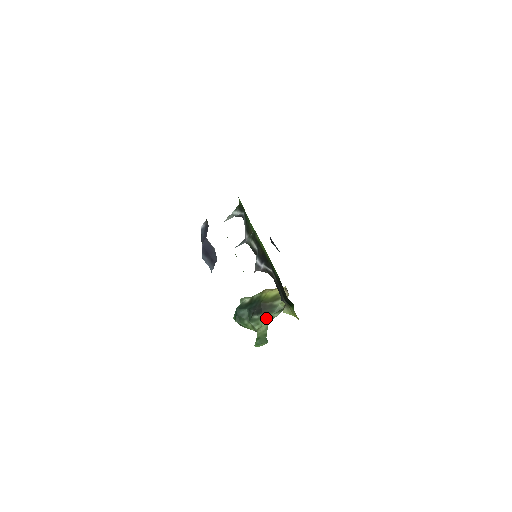
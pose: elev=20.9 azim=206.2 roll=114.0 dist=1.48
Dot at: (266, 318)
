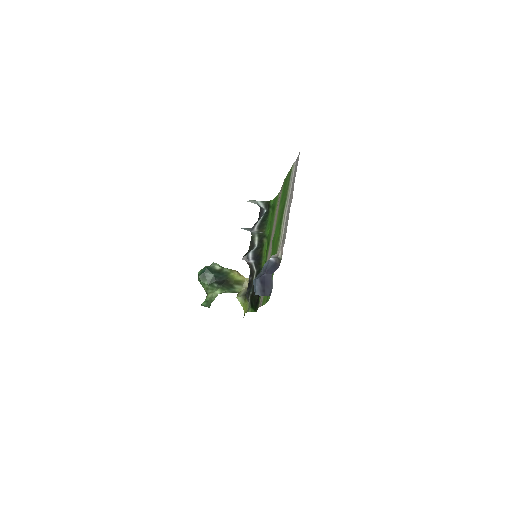
Dot at: (221, 290)
